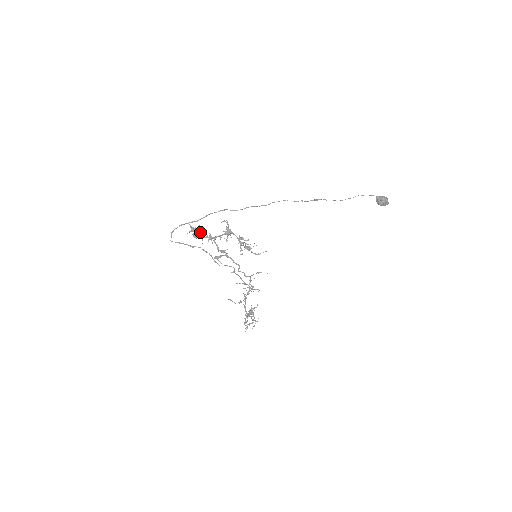
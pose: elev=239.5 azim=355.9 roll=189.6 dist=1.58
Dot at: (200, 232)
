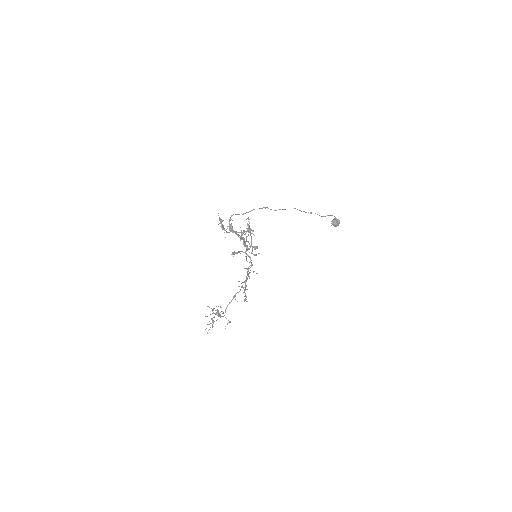
Dot at: occluded
